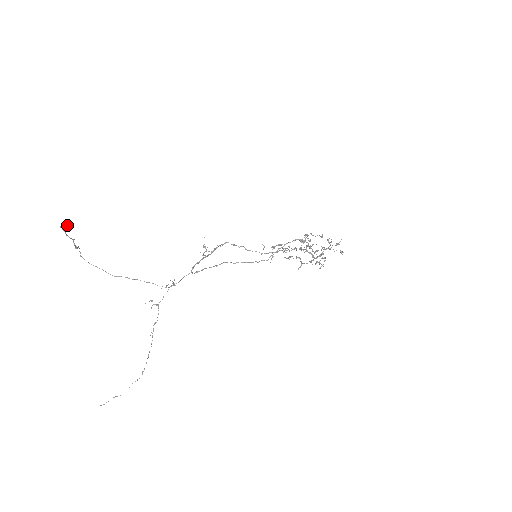
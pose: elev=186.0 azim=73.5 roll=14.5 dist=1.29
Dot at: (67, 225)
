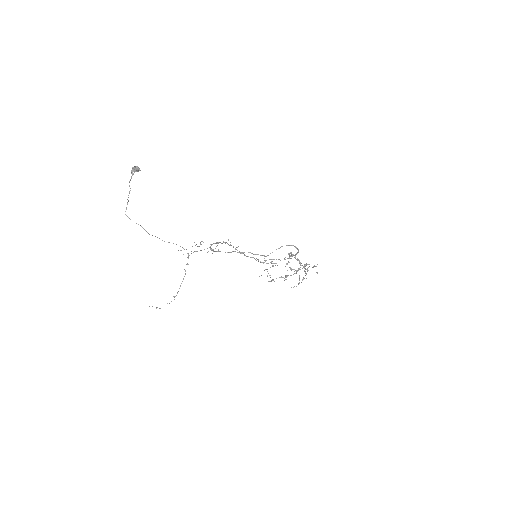
Dot at: (138, 167)
